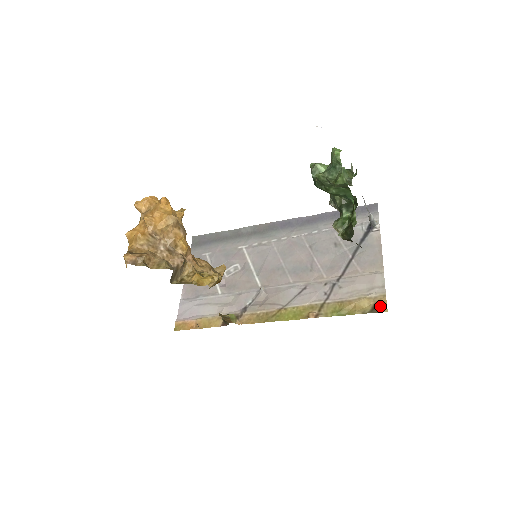
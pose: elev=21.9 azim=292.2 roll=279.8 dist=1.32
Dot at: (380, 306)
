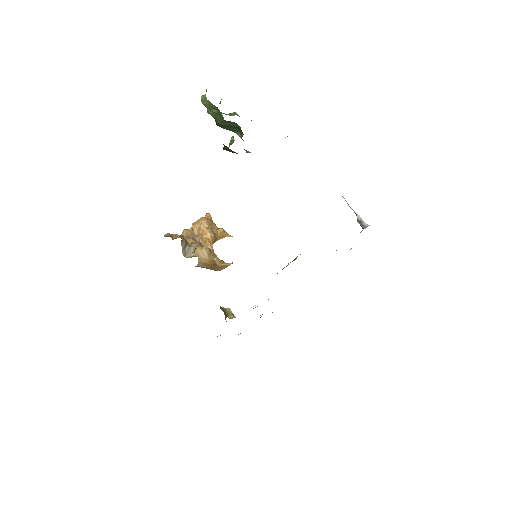
Dot at: occluded
